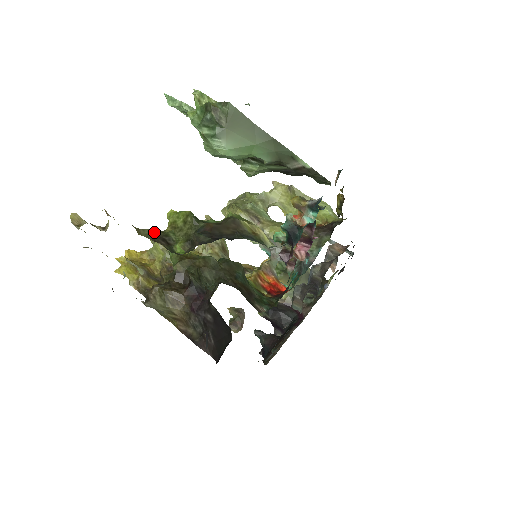
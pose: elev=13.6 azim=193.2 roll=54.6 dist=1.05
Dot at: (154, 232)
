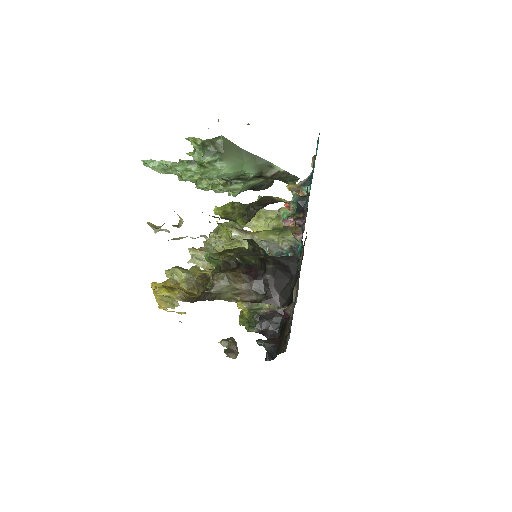
Dot at: (217, 217)
